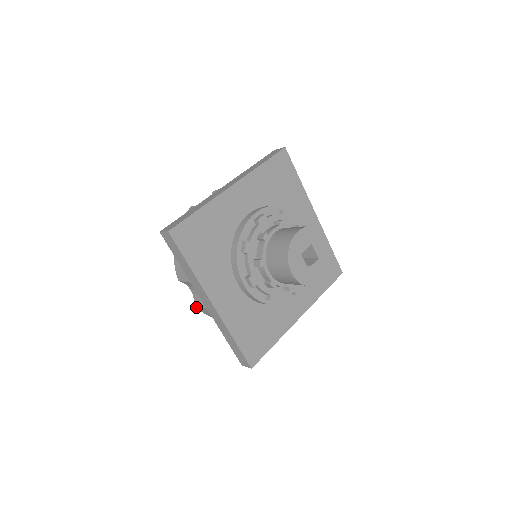
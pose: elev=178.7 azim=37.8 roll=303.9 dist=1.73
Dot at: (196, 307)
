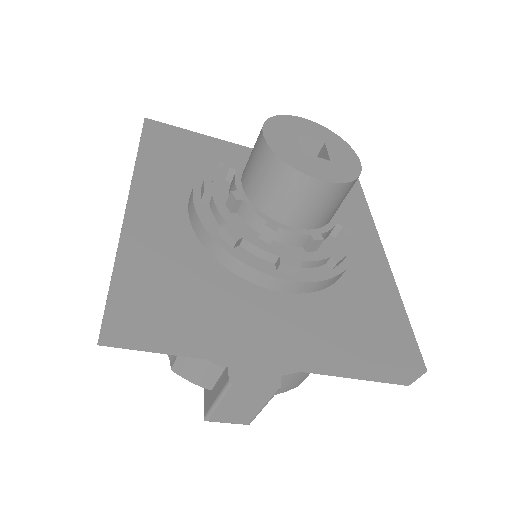
Dot at: occluded
